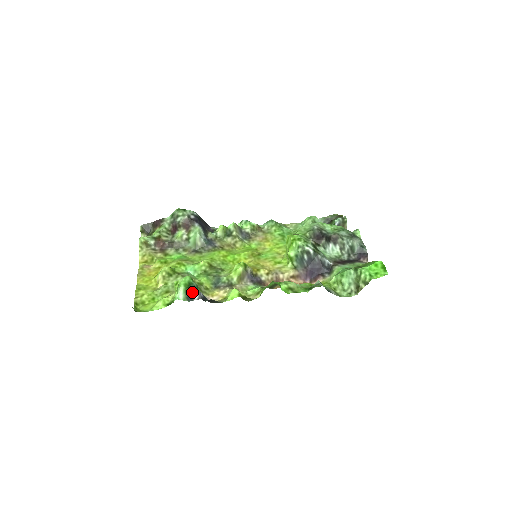
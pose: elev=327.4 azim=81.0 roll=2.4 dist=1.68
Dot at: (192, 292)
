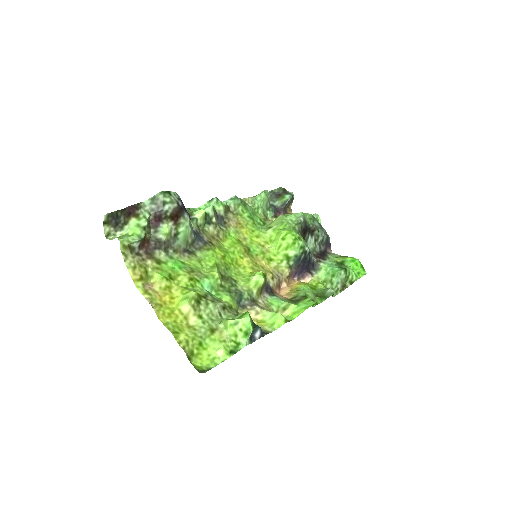
Dot at: (254, 331)
